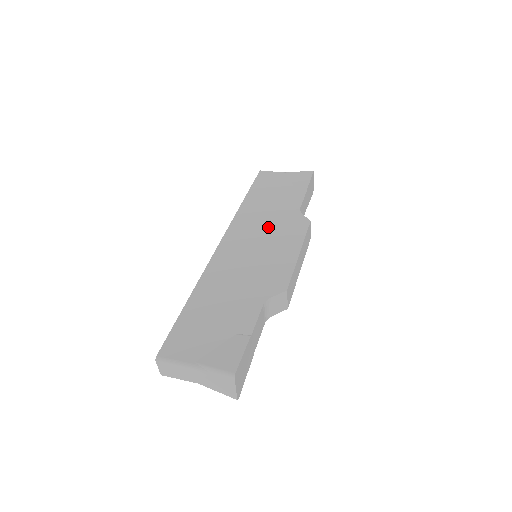
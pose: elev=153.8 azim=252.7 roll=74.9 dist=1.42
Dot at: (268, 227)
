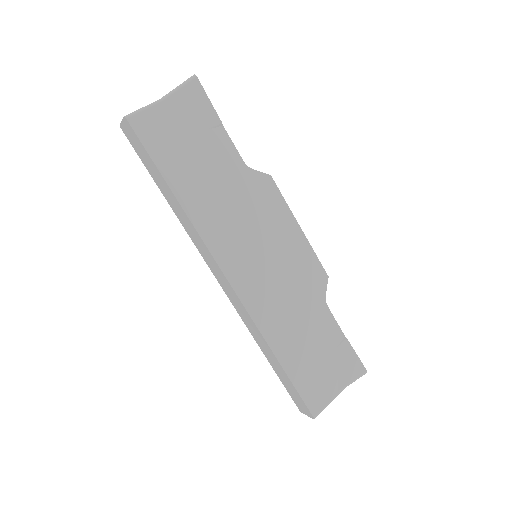
Dot at: (246, 219)
